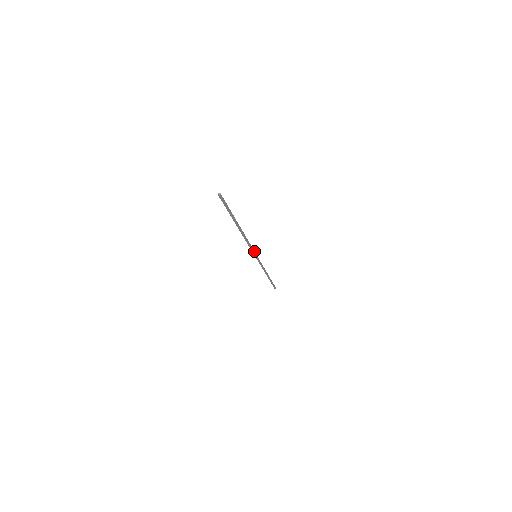
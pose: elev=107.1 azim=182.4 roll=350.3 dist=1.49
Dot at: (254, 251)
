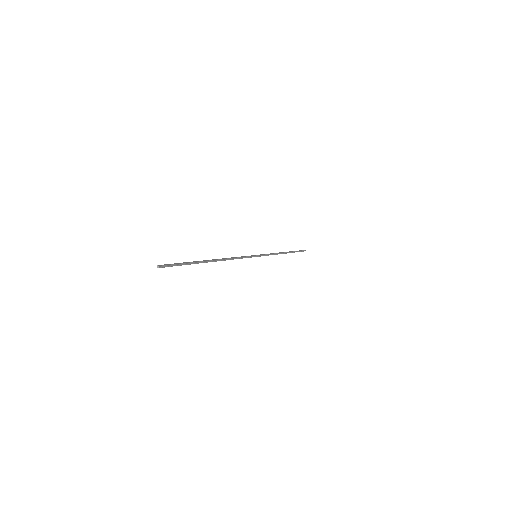
Dot at: (250, 256)
